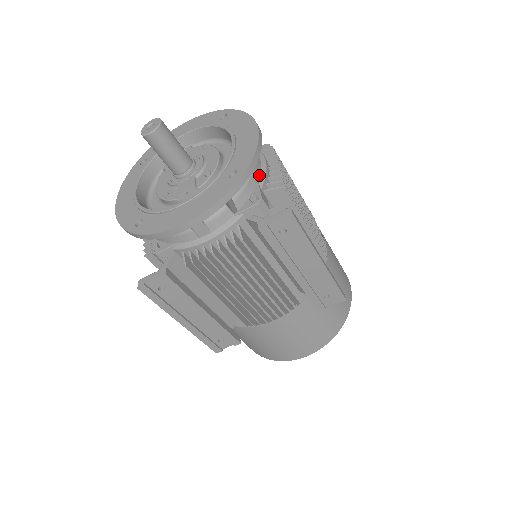
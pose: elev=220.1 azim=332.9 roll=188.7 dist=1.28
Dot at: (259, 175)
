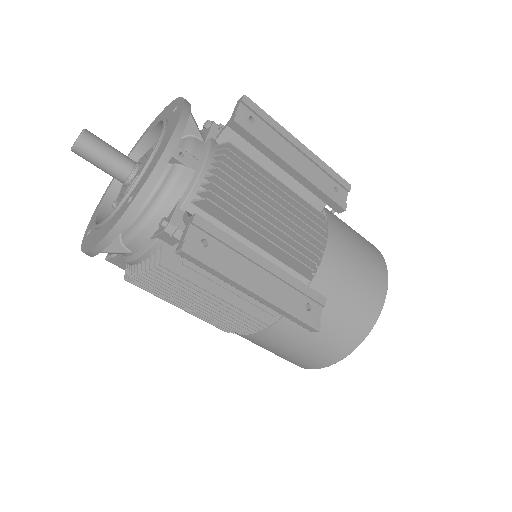
Dot at: occluded
